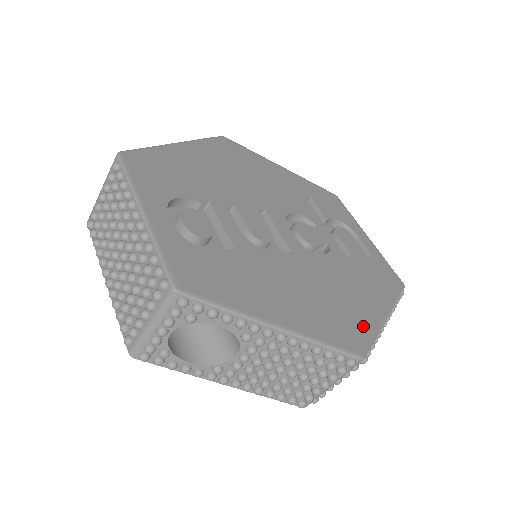
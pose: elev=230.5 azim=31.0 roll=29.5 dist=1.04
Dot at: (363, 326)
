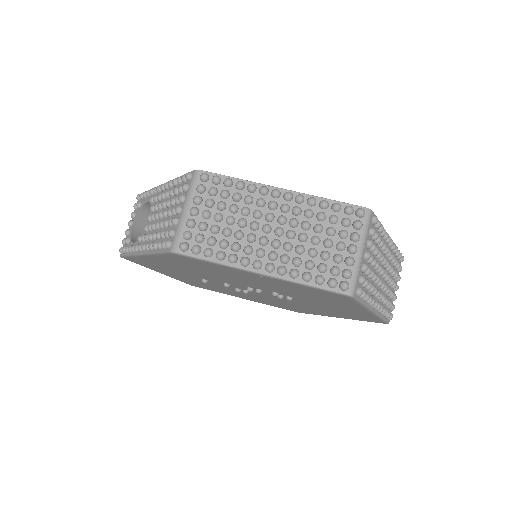
Dot at: occluded
